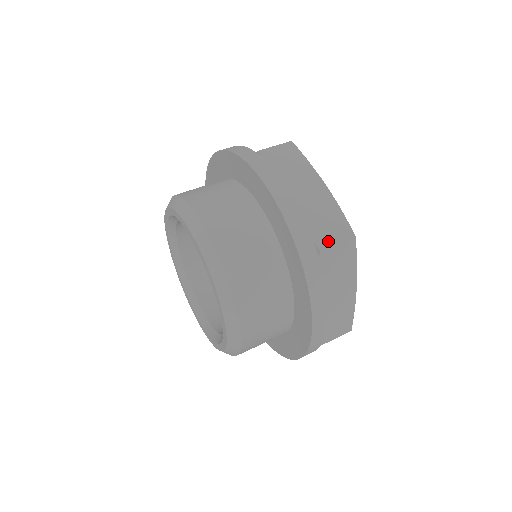
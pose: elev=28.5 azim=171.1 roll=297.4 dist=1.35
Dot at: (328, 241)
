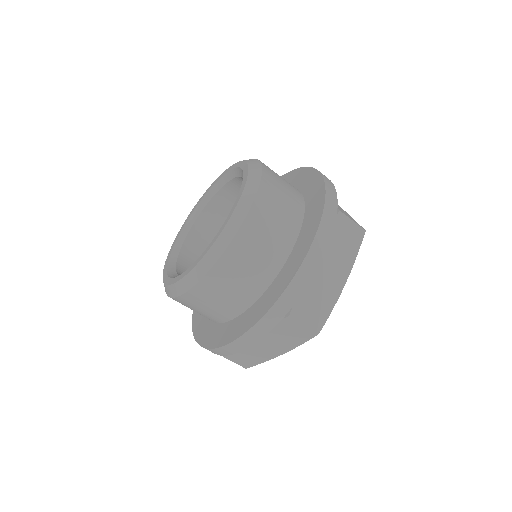
Dot at: (346, 215)
